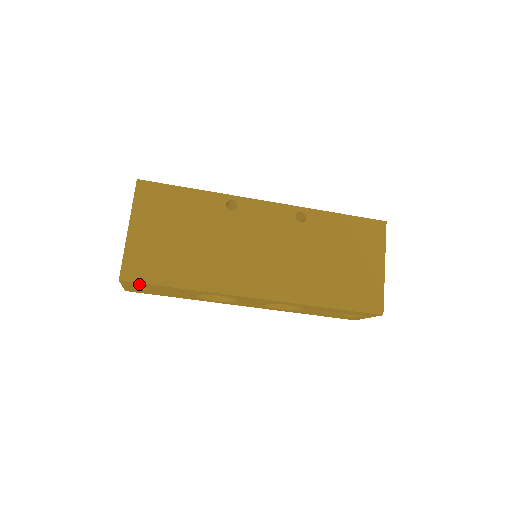
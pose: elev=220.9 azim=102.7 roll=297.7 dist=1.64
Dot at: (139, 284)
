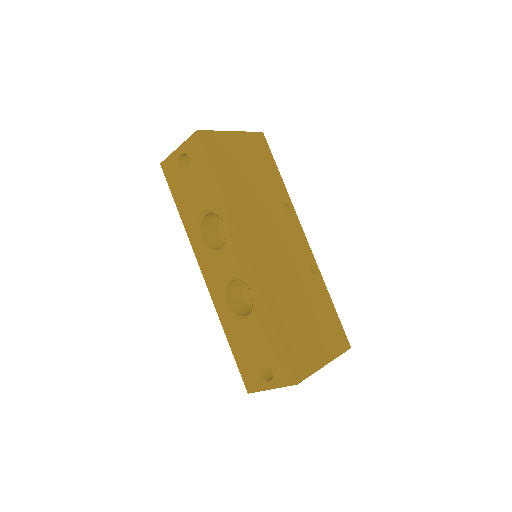
Dot at: (199, 151)
